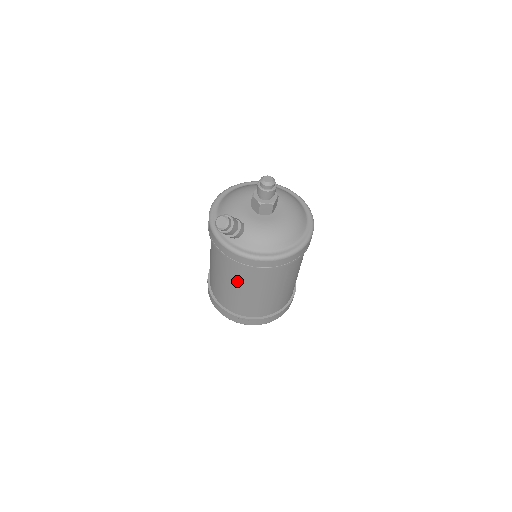
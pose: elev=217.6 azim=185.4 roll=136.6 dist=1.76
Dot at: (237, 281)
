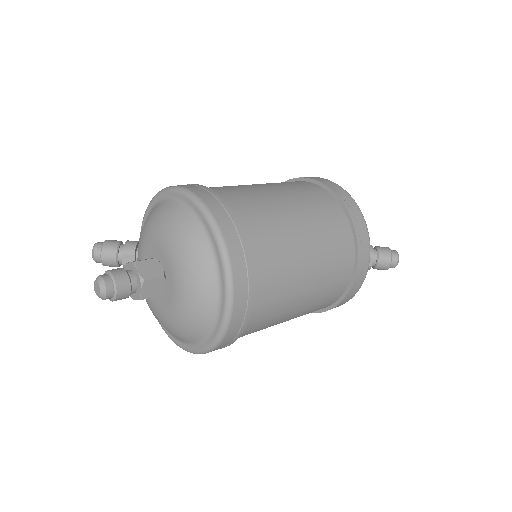
Dot at: occluded
